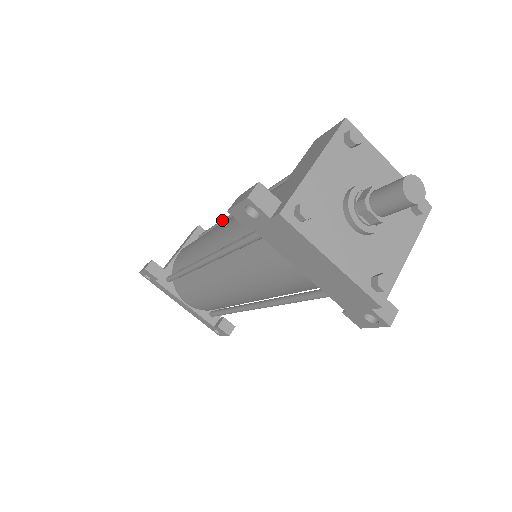
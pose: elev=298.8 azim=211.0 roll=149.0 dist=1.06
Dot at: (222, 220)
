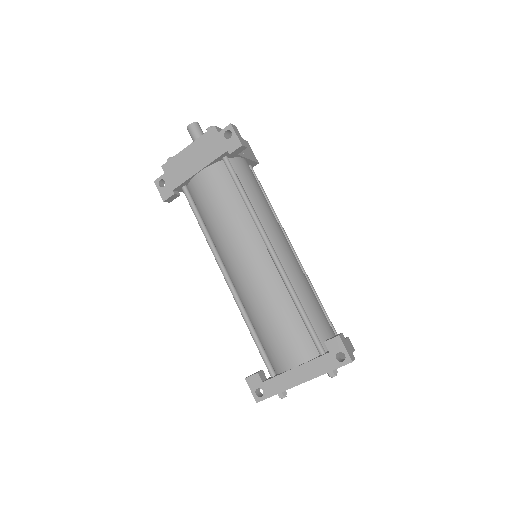
Dot at: occluded
